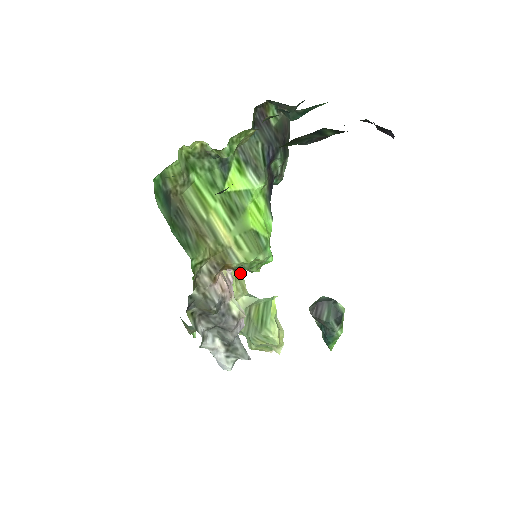
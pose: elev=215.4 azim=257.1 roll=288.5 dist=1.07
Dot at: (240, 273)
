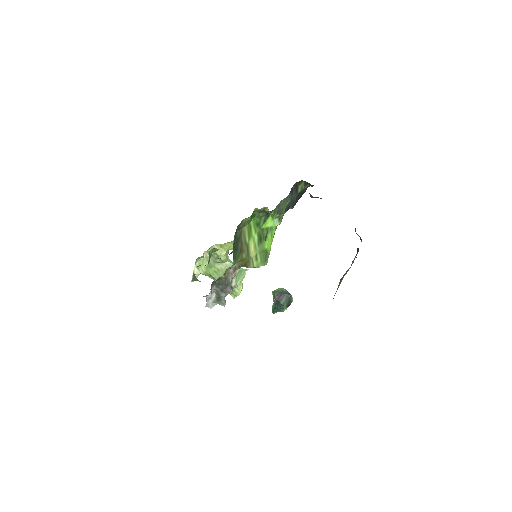
Dot at: occluded
